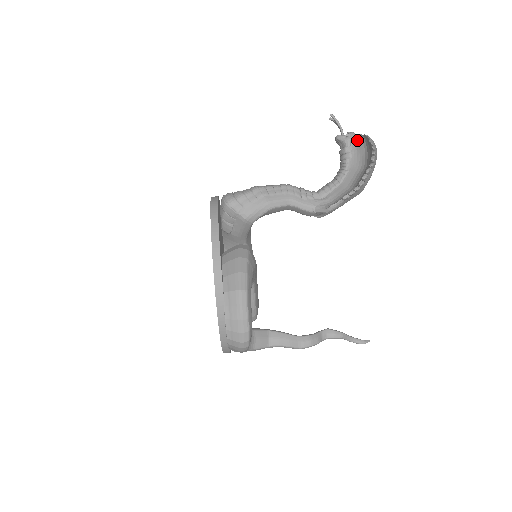
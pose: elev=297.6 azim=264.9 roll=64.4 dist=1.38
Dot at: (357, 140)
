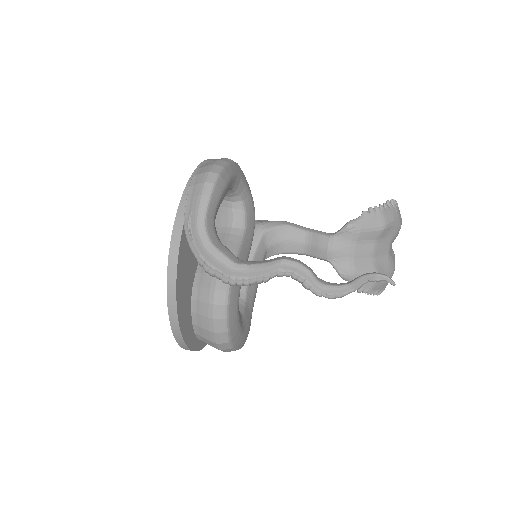
Dot at: occluded
